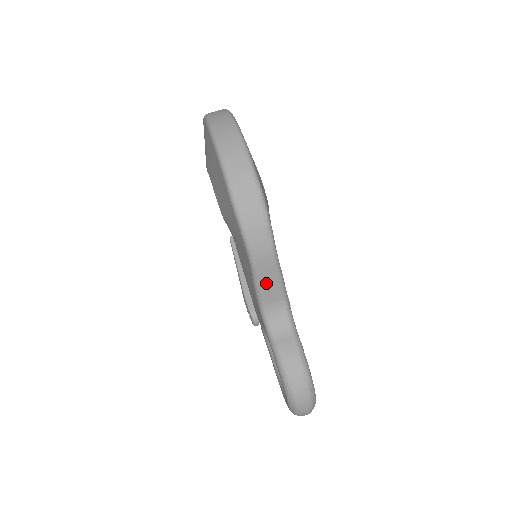
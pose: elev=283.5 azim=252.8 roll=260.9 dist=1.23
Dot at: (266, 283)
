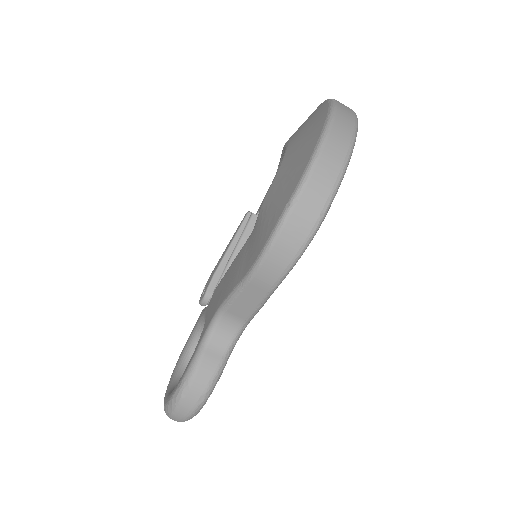
Dot at: (244, 299)
